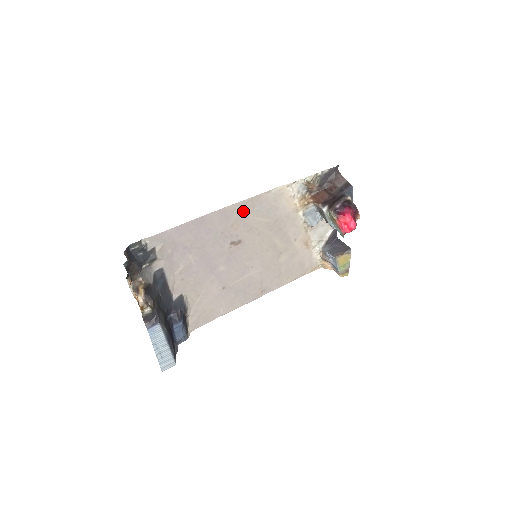
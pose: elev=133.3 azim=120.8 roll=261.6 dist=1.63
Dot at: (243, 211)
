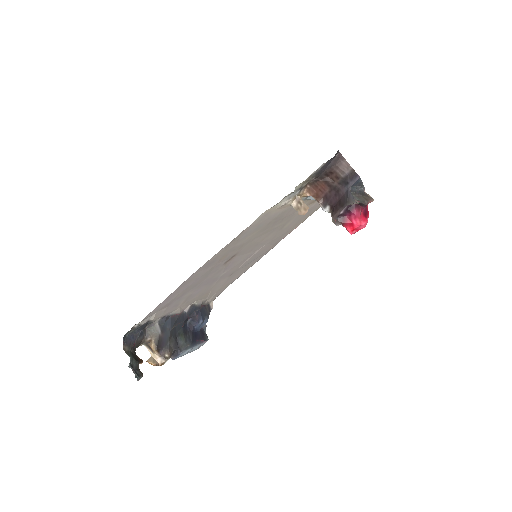
Dot at: (227, 249)
